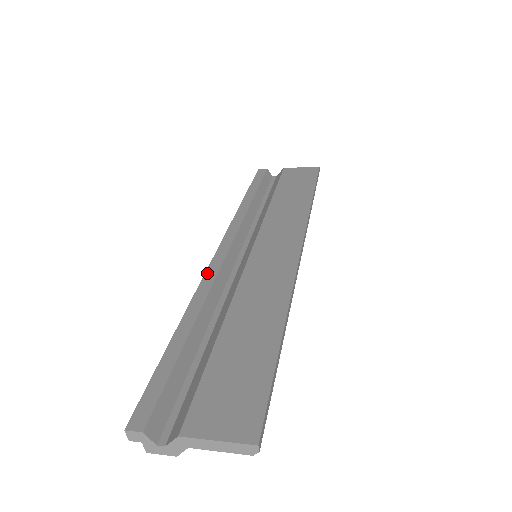
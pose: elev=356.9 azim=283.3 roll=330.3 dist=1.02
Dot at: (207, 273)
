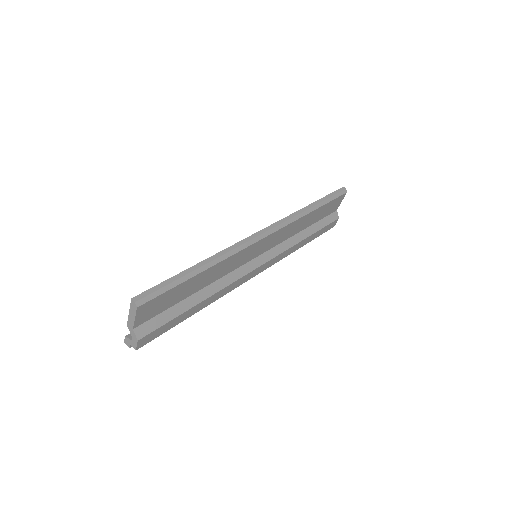
Dot at: occluded
